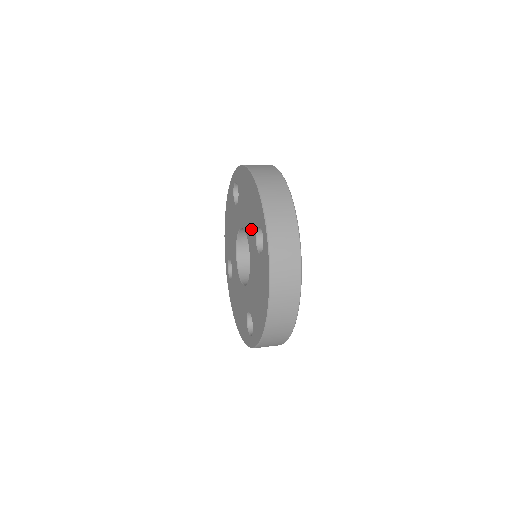
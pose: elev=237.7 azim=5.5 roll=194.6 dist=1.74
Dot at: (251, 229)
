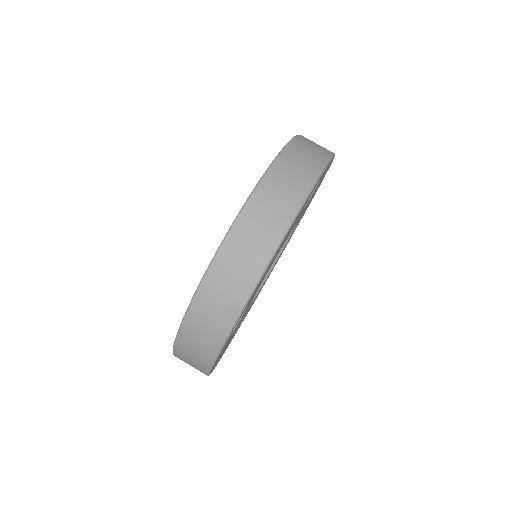
Dot at: occluded
